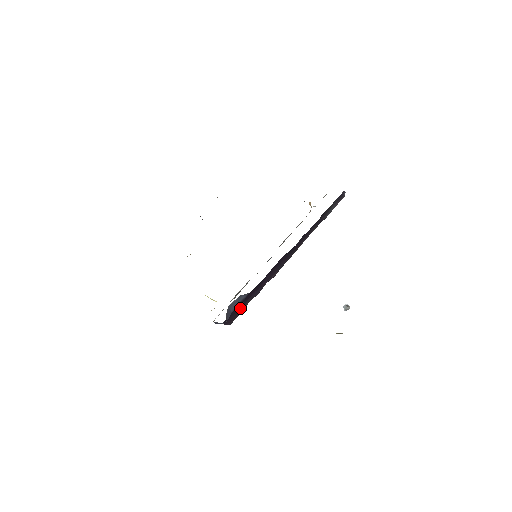
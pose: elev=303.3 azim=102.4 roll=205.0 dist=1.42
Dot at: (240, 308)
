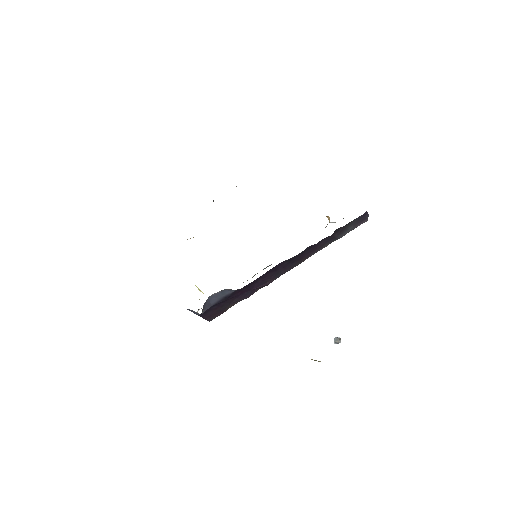
Dot at: (223, 306)
